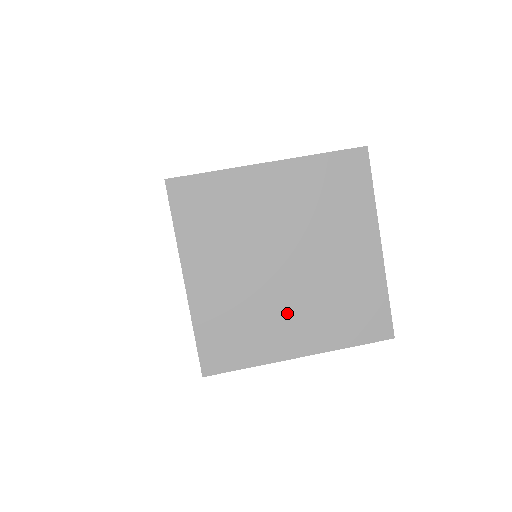
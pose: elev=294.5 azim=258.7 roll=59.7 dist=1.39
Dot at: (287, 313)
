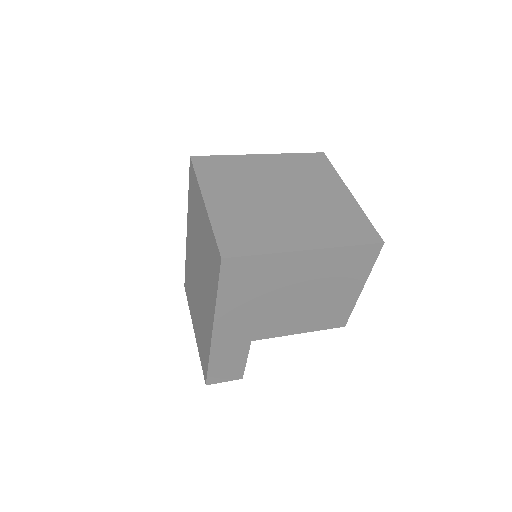
Dot at: (289, 223)
